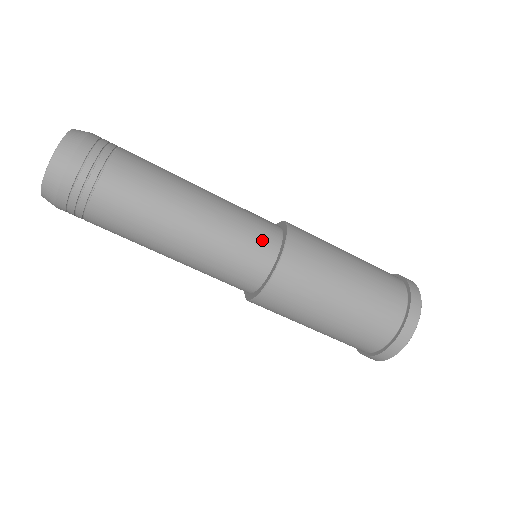
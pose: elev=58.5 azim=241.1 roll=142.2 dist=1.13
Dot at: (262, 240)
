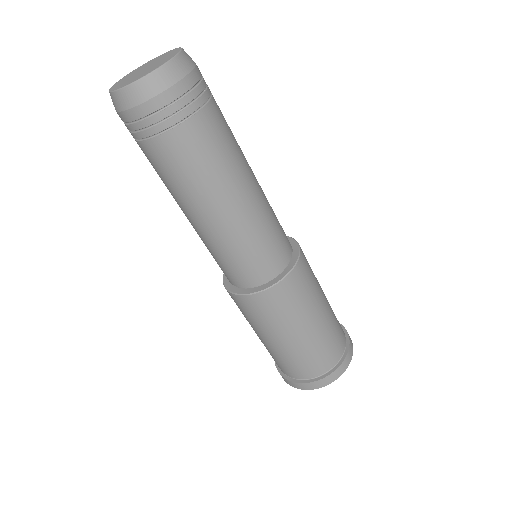
Dot at: (281, 249)
